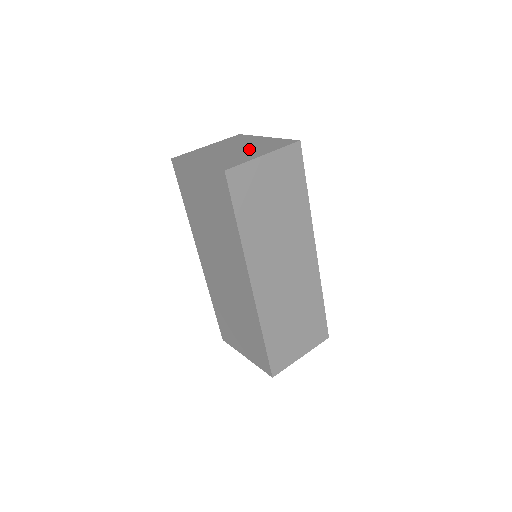
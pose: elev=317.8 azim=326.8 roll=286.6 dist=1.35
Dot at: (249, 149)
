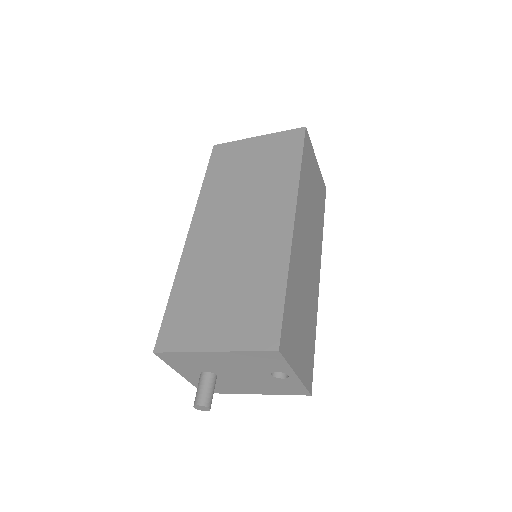
Dot at: occluded
